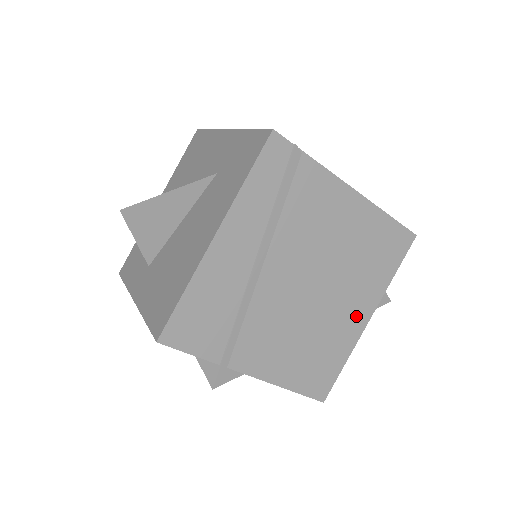
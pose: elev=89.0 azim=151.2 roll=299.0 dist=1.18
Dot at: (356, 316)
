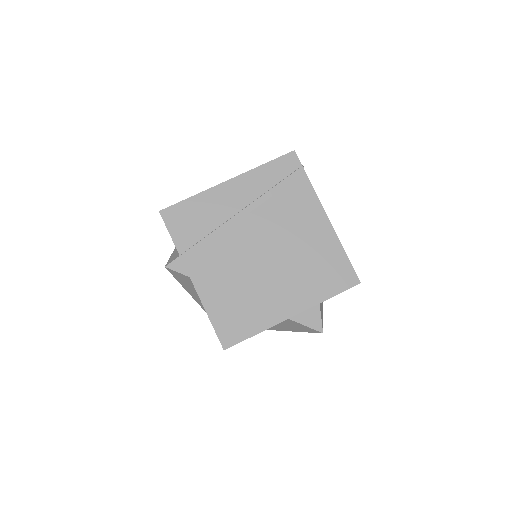
Dot at: (285, 304)
